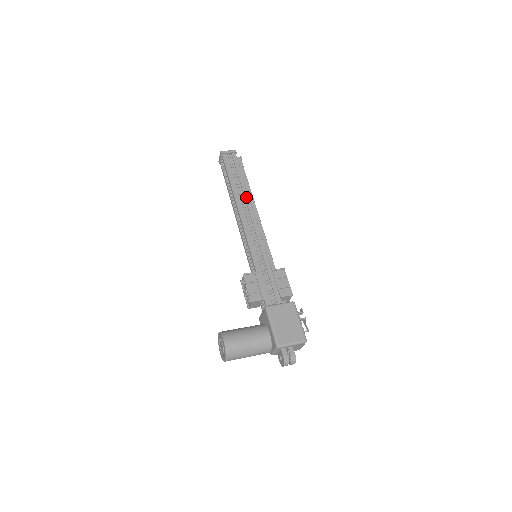
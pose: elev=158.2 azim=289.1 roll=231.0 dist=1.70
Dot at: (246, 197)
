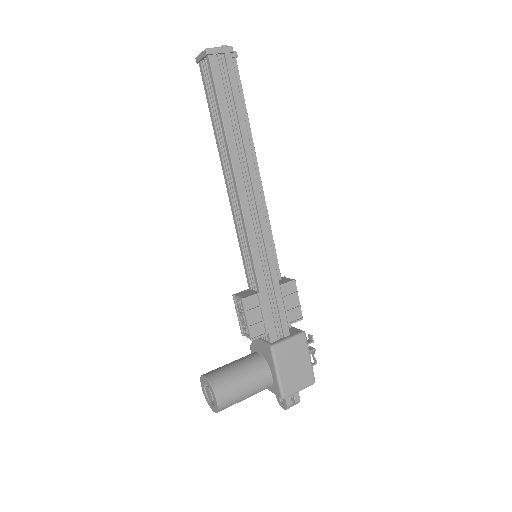
Dot at: (248, 155)
